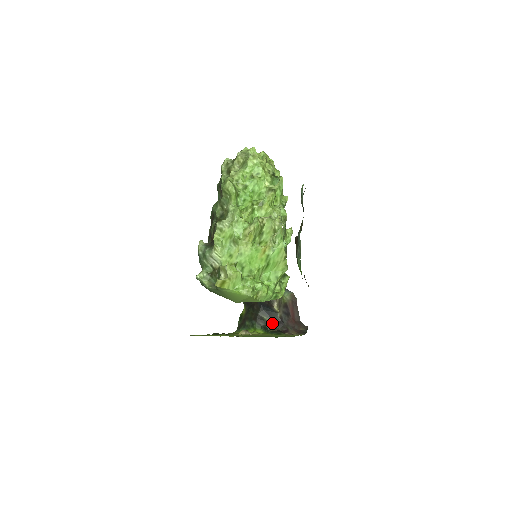
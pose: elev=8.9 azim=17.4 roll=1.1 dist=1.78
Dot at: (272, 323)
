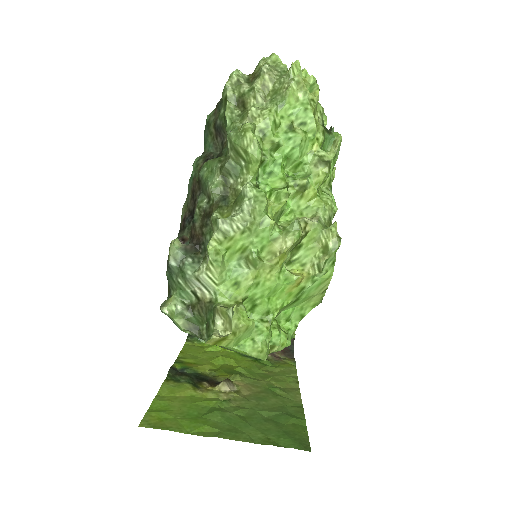
Dot at: occluded
